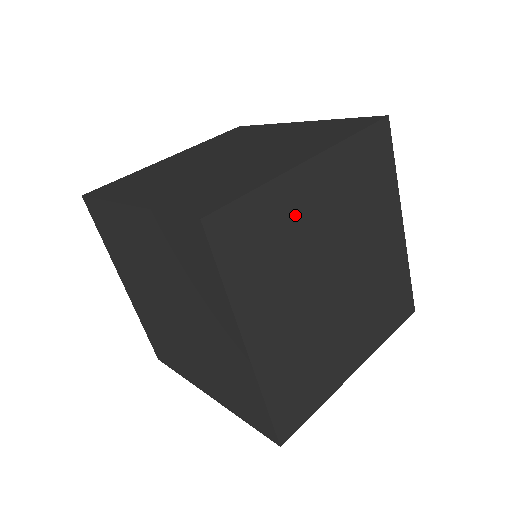
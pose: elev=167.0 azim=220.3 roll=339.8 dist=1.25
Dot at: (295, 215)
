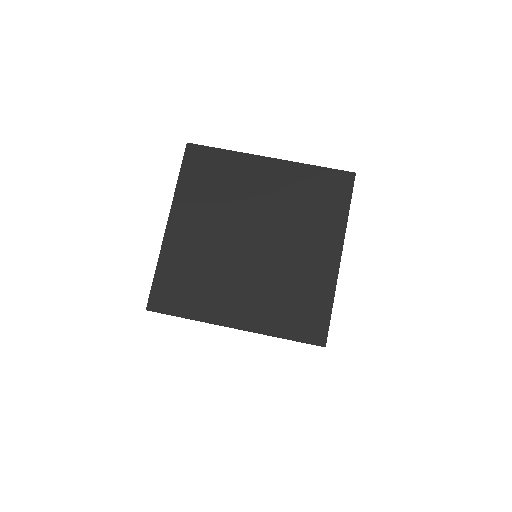
Dot at: occluded
